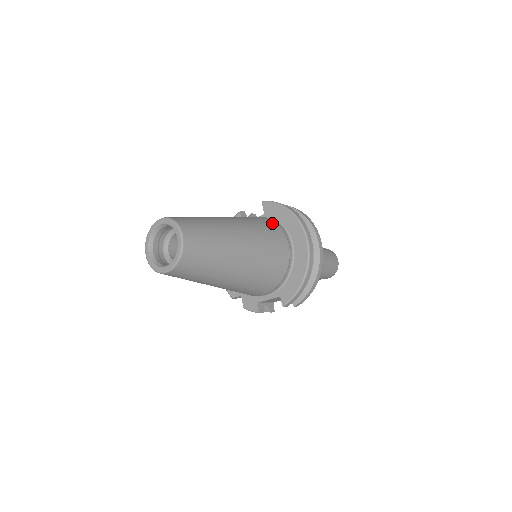
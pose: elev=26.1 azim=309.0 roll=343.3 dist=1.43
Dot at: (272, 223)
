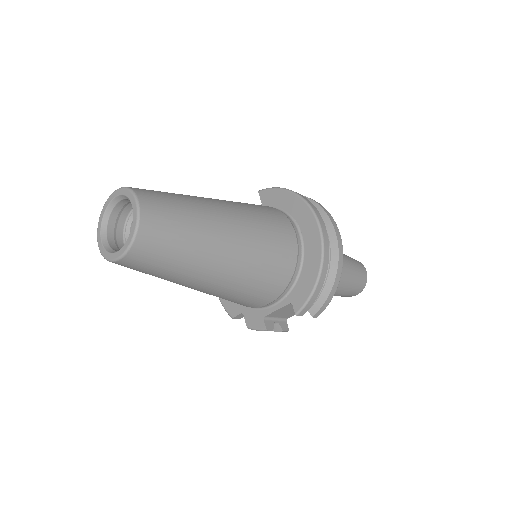
Dot at: (271, 208)
